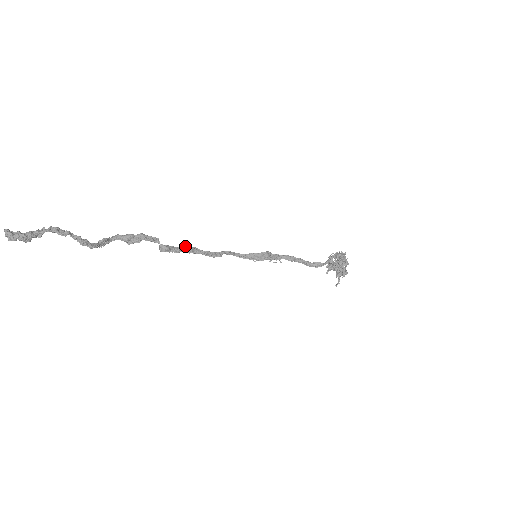
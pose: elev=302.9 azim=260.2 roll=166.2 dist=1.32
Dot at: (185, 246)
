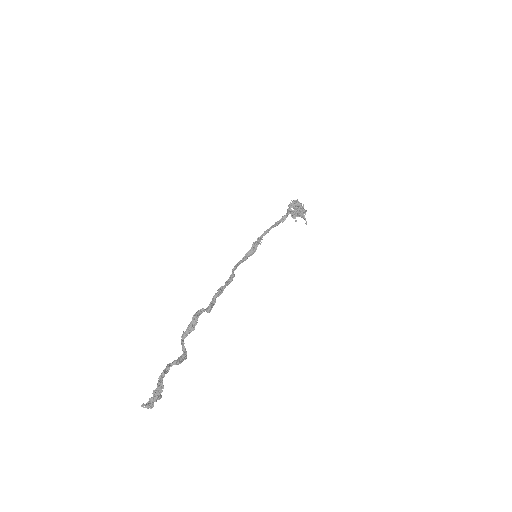
Dot at: (215, 293)
